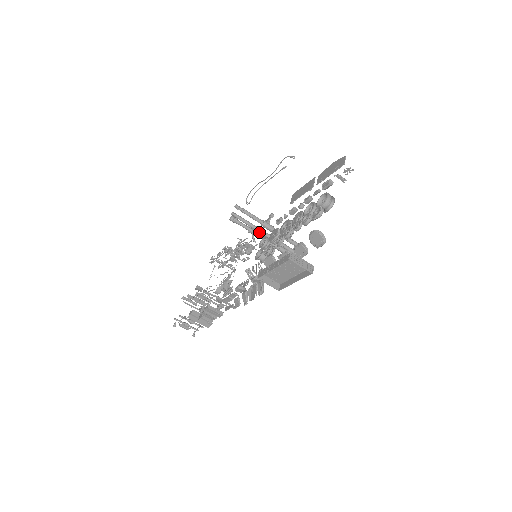
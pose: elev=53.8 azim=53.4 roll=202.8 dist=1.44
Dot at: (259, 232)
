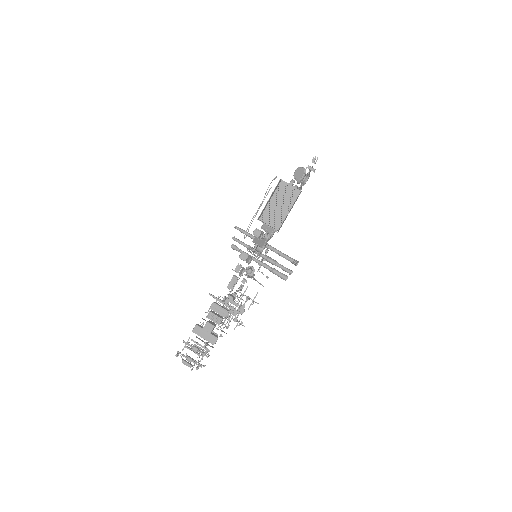
Dot at: (257, 253)
